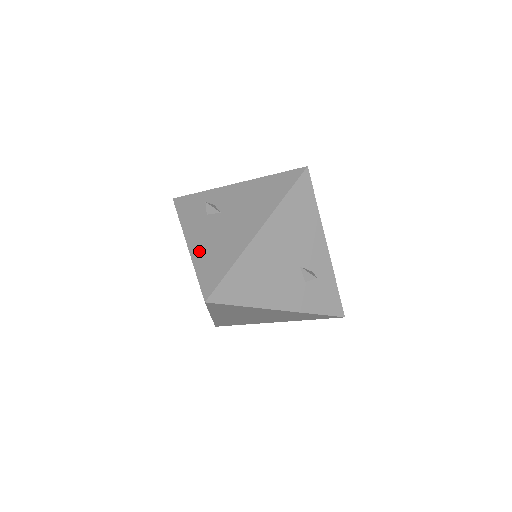
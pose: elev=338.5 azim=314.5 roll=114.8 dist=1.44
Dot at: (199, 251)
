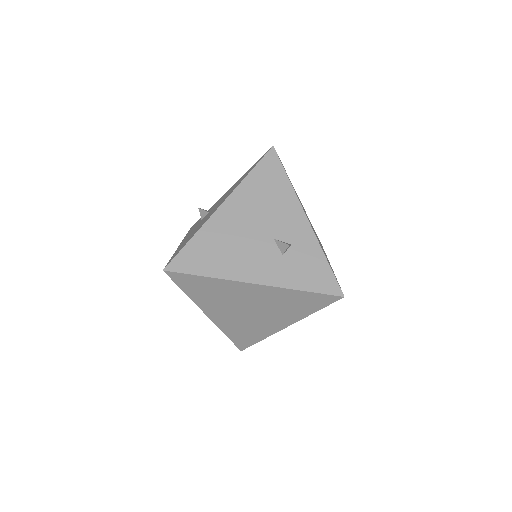
Dot at: (182, 243)
